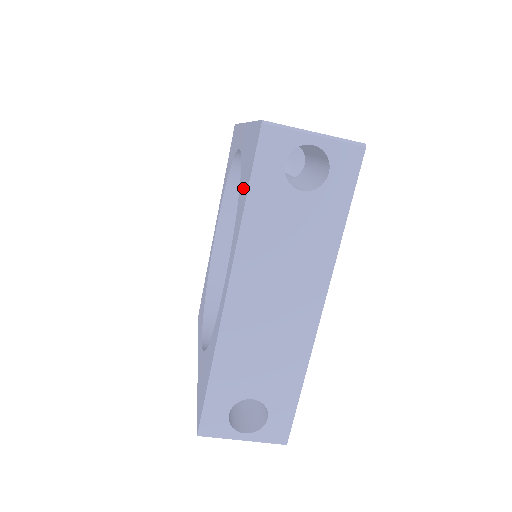
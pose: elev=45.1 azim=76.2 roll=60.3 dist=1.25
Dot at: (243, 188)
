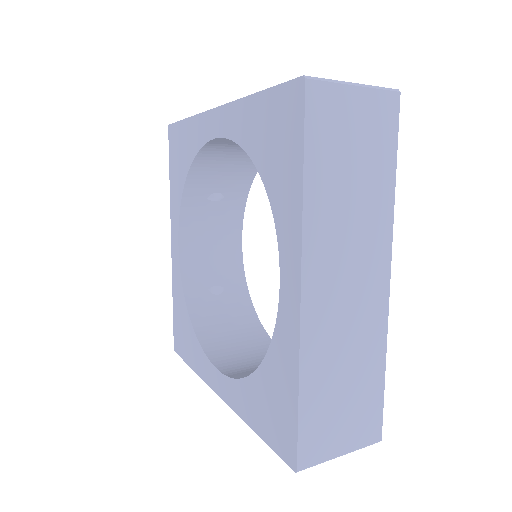
Dot at: (259, 404)
